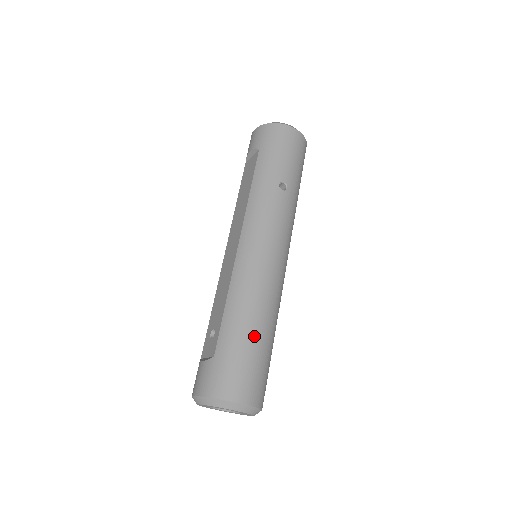
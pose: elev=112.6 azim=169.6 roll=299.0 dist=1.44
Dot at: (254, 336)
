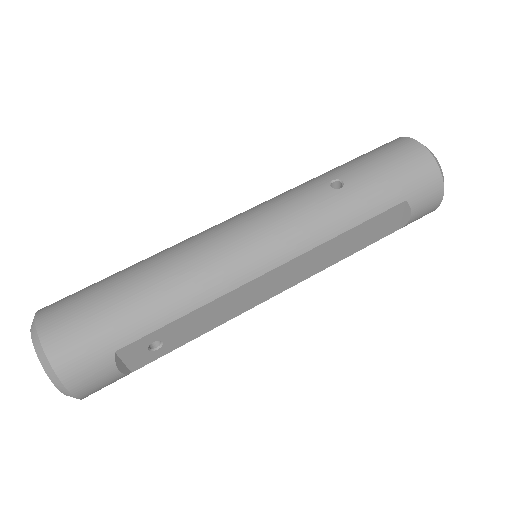
Dot at: (127, 284)
